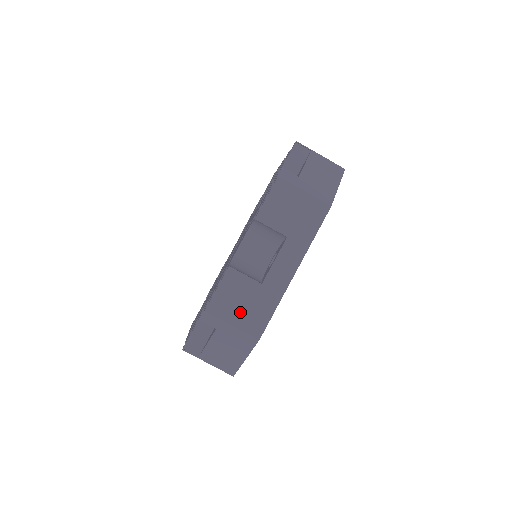
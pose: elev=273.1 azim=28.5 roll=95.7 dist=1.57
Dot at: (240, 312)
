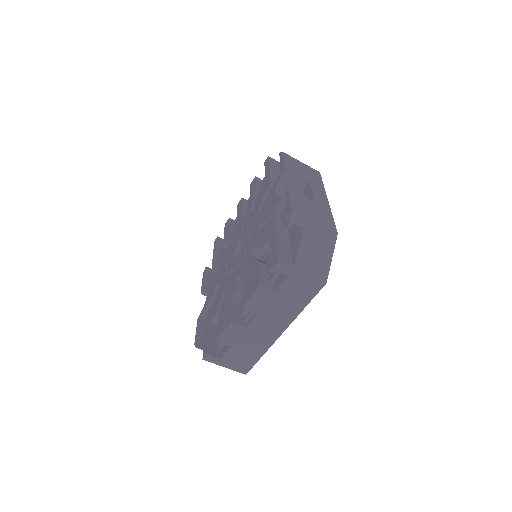
Dot at: (314, 215)
